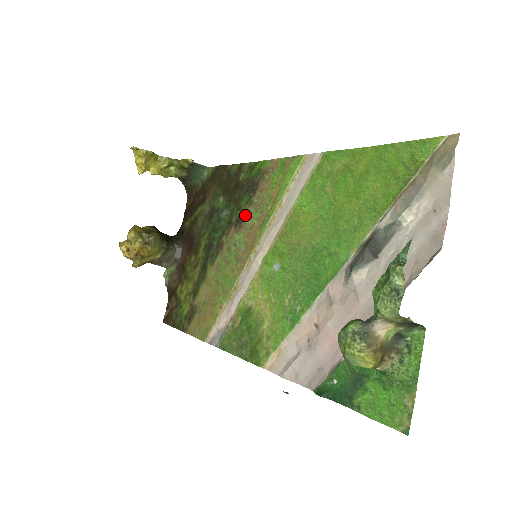
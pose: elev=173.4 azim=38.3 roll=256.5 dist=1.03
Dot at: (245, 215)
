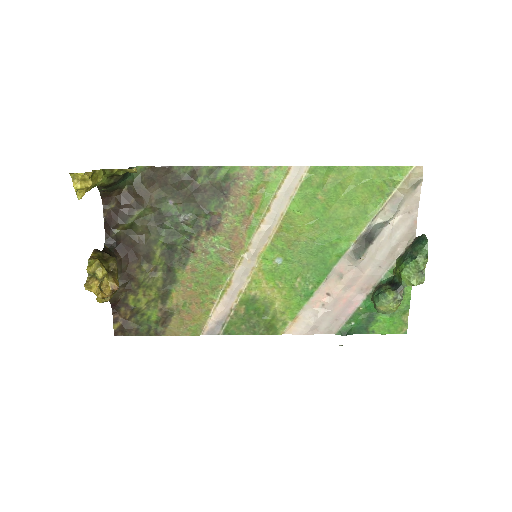
Dot at: (220, 219)
